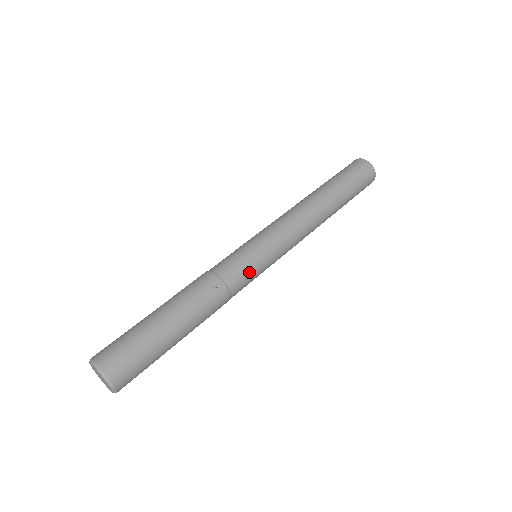
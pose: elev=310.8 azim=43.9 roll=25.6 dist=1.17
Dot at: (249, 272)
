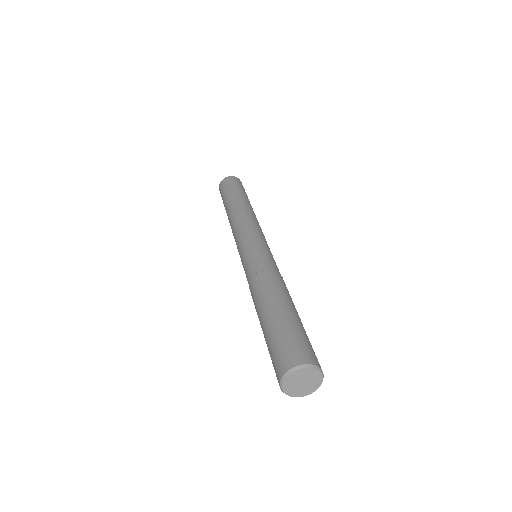
Dot at: (261, 255)
